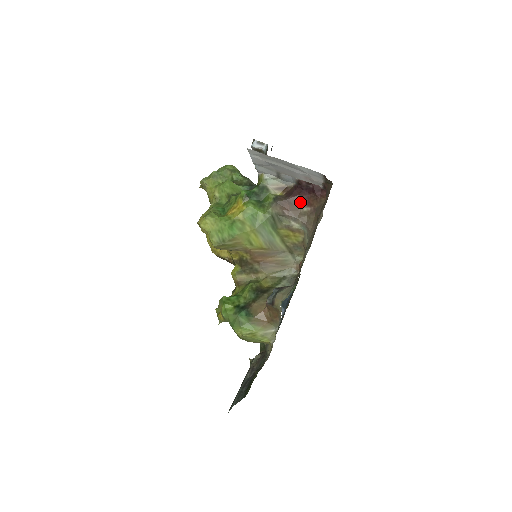
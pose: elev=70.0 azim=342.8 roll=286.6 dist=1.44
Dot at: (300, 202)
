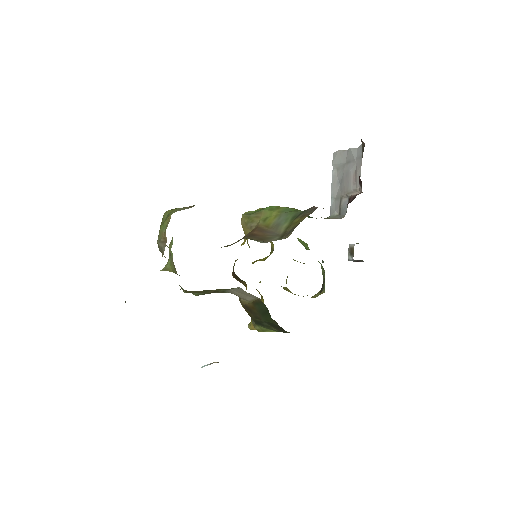
Dot at: occluded
